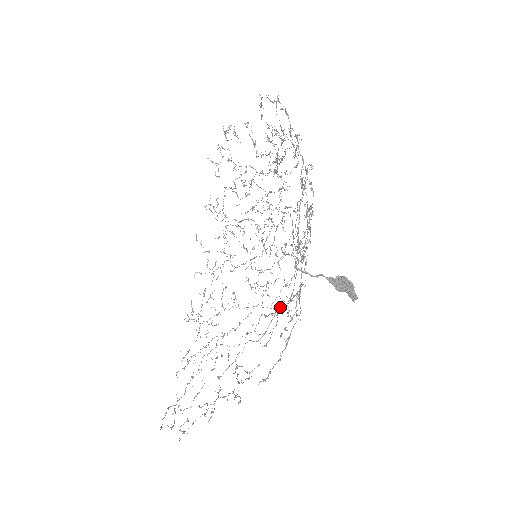
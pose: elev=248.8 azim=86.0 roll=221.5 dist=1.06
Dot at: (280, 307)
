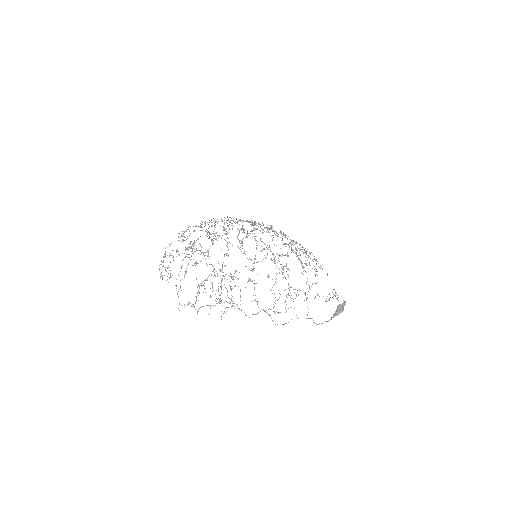
Dot at: (295, 252)
